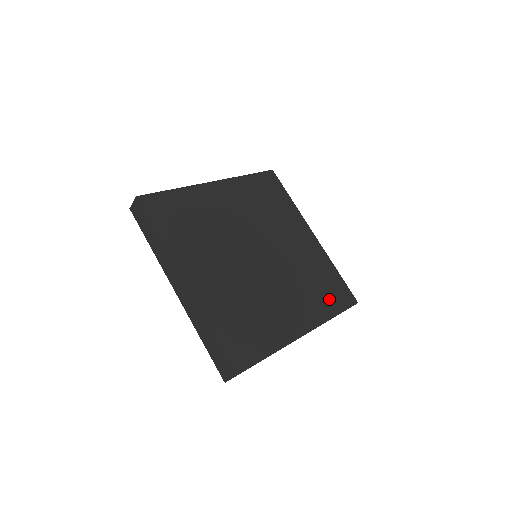
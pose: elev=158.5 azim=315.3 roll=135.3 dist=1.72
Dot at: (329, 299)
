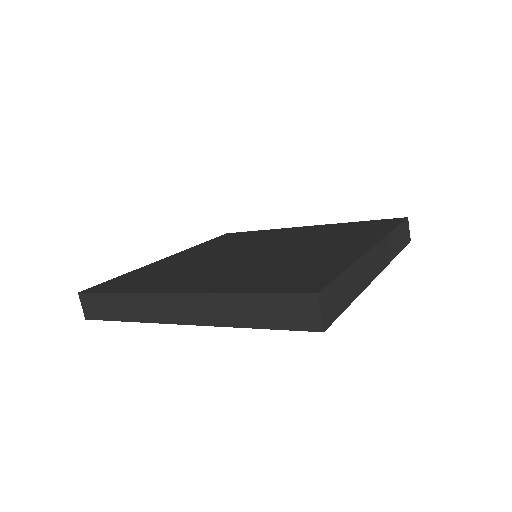
Dot at: (371, 229)
